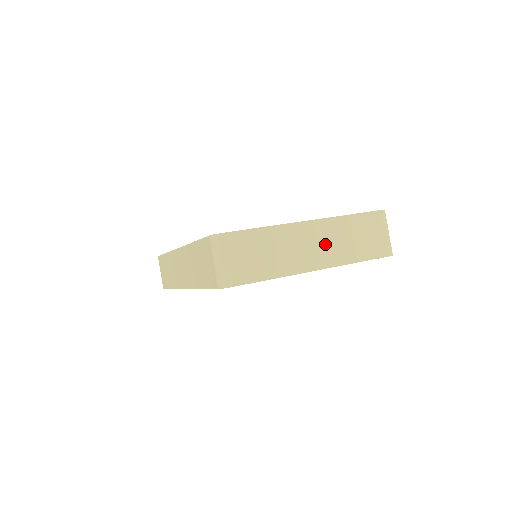
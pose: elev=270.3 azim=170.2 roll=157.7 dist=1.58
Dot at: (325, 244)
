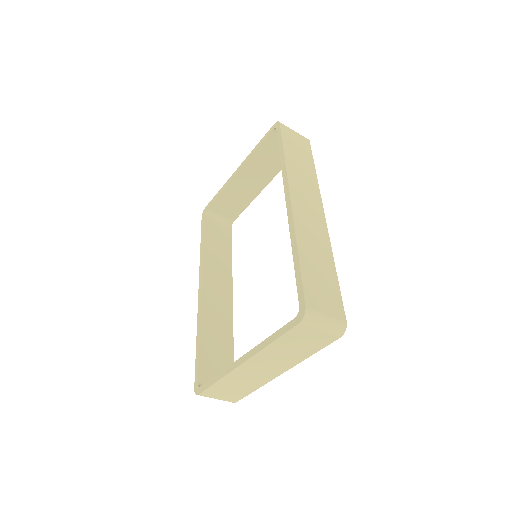
Dot at: (271, 363)
